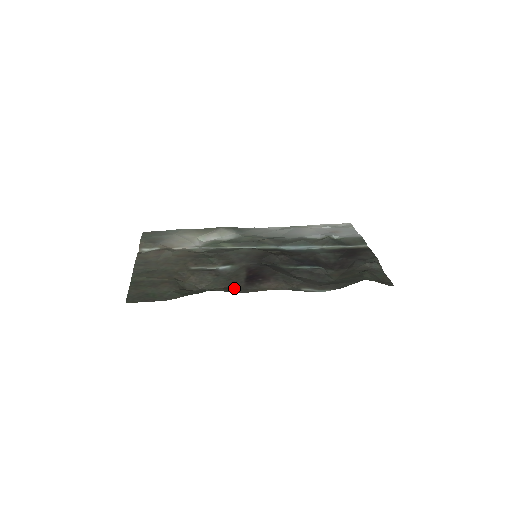
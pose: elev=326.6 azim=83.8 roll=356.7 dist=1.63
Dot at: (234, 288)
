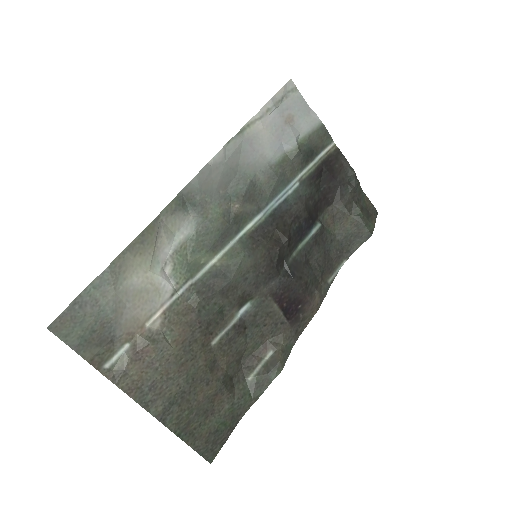
Dot at: (285, 340)
